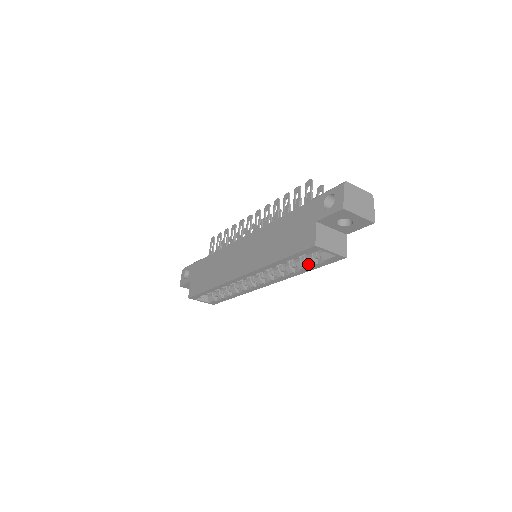
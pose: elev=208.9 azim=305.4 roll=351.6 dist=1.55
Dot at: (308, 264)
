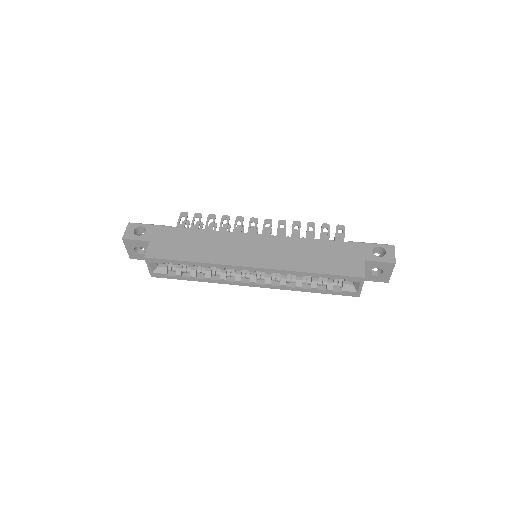
Dot at: (320, 287)
